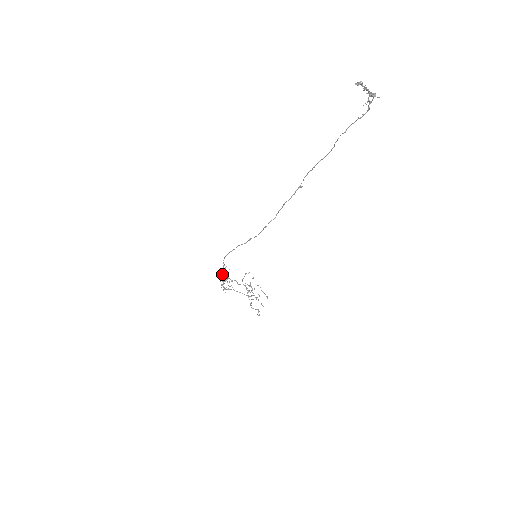
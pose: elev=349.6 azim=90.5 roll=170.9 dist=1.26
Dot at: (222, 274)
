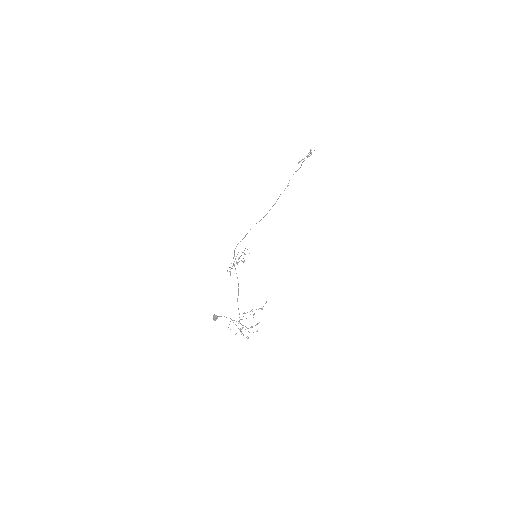
Dot at: occluded
